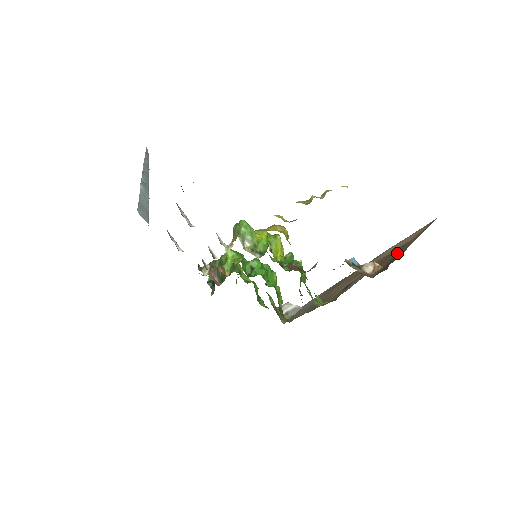
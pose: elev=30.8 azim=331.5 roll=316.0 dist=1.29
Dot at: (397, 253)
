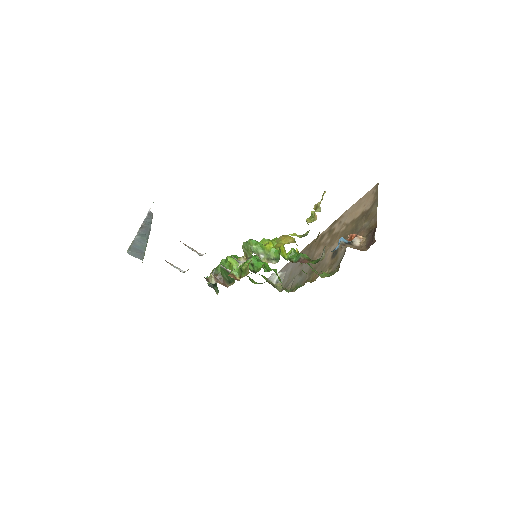
Dot at: (368, 222)
